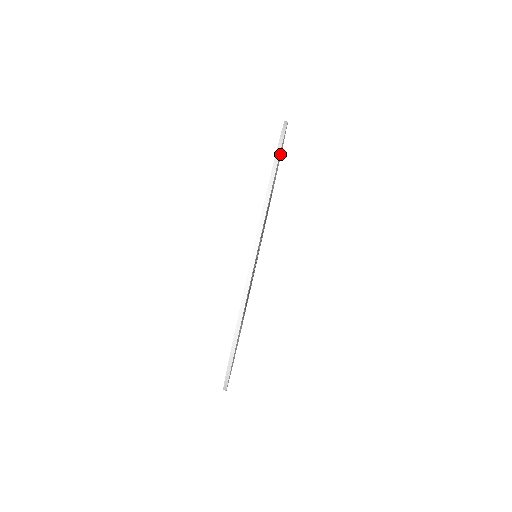
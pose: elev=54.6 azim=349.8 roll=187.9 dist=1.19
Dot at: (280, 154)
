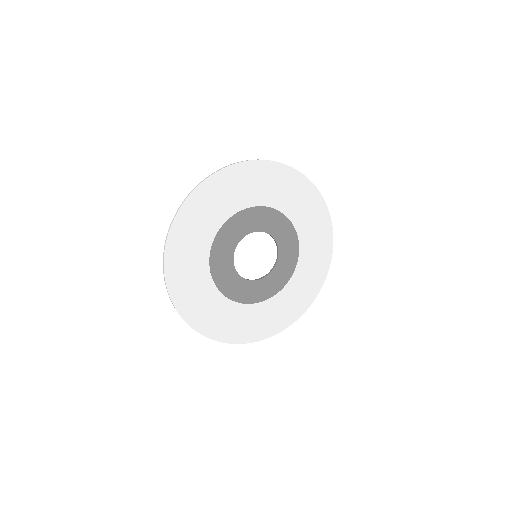
Dot at: (314, 224)
